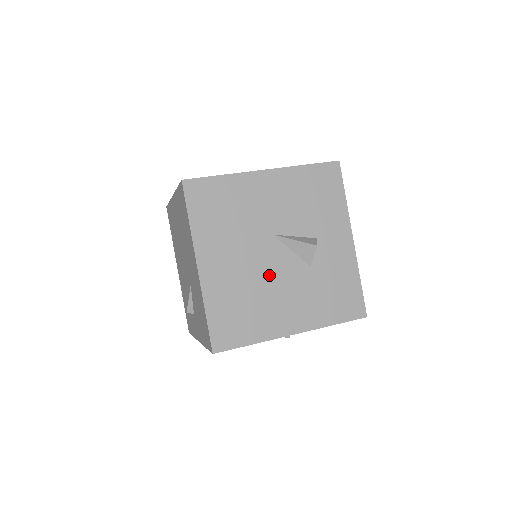
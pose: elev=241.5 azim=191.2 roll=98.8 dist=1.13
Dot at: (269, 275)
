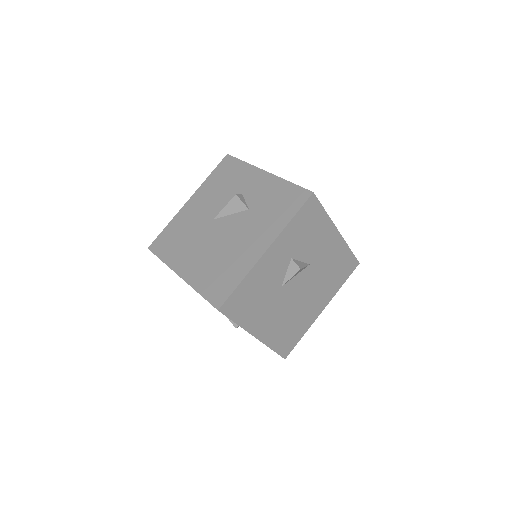
Dot at: (225, 239)
